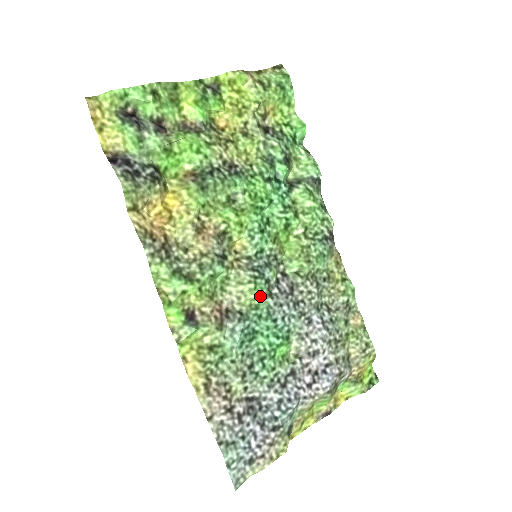
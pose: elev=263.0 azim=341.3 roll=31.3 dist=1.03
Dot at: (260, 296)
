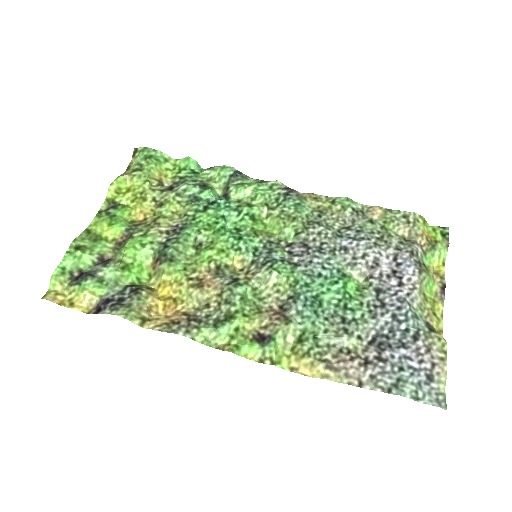
Dot at: (289, 273)
